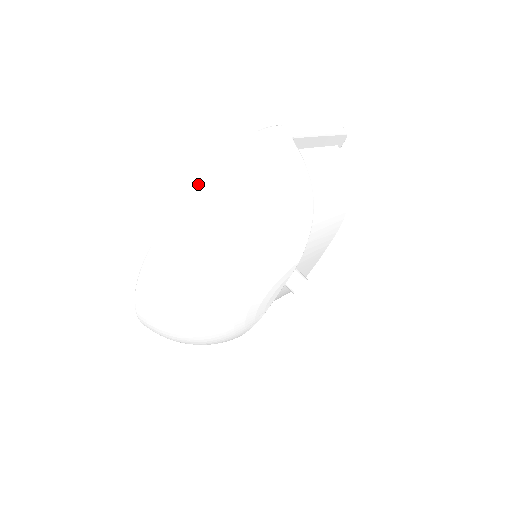
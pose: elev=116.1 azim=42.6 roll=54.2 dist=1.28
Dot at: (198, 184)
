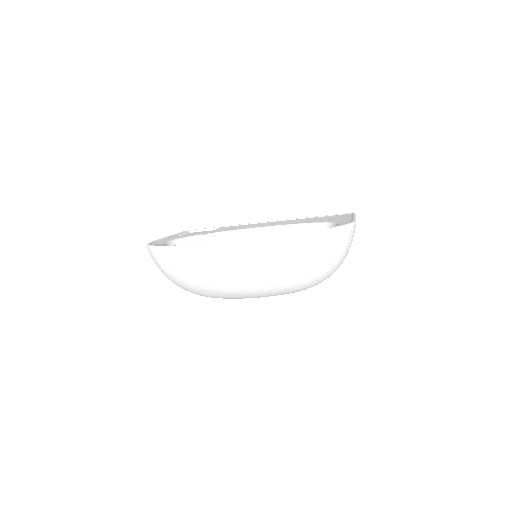
Dot at: (308, 236)
